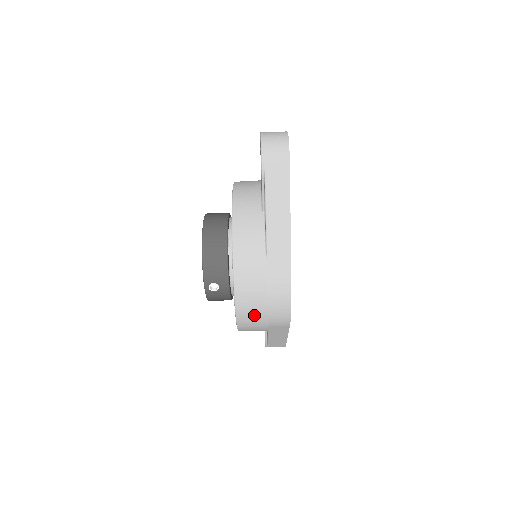
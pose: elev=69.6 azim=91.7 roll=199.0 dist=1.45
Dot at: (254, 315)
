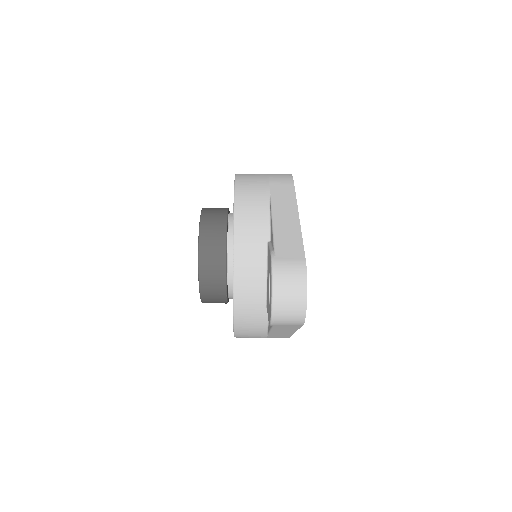
Dot at: occluded
